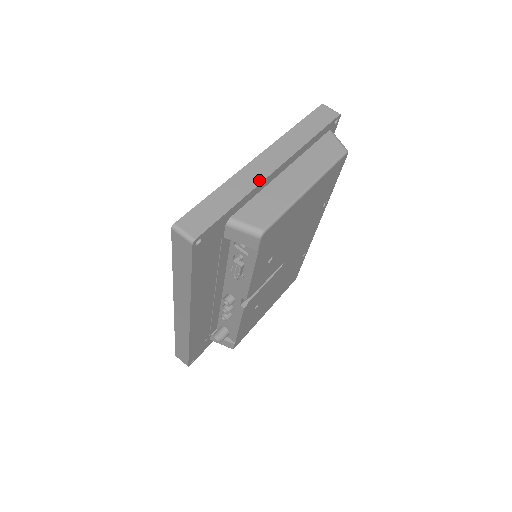
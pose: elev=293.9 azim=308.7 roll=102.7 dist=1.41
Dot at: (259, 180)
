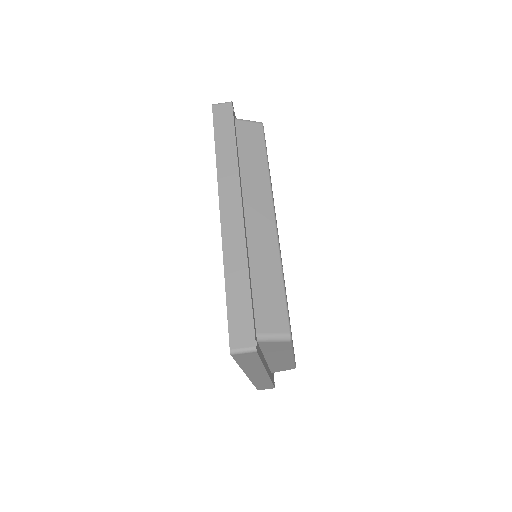
Dot at: (267, 378)
